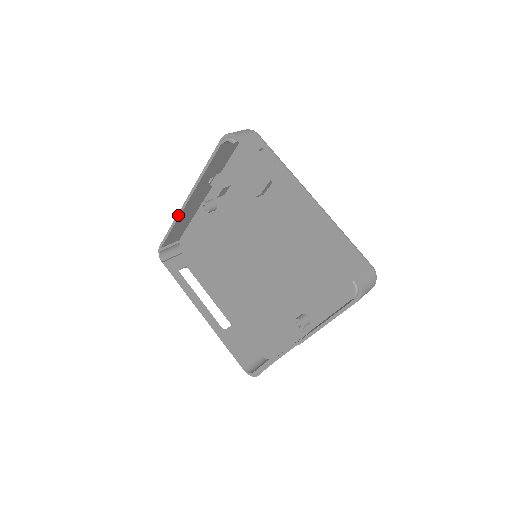
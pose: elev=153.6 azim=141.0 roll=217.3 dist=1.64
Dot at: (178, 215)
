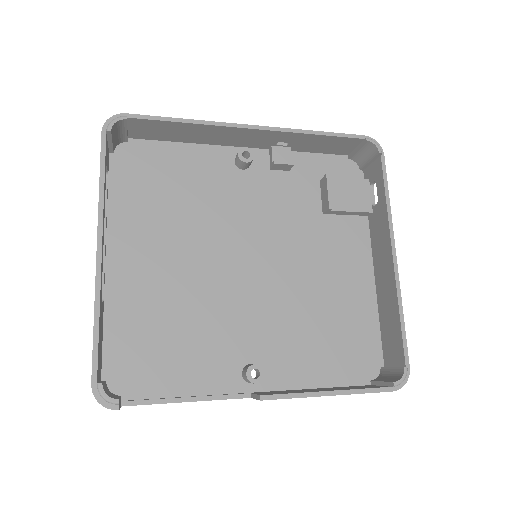
Dot at: (218, 123)
